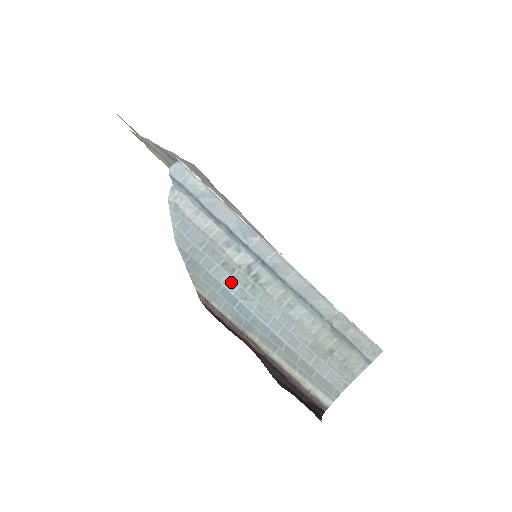
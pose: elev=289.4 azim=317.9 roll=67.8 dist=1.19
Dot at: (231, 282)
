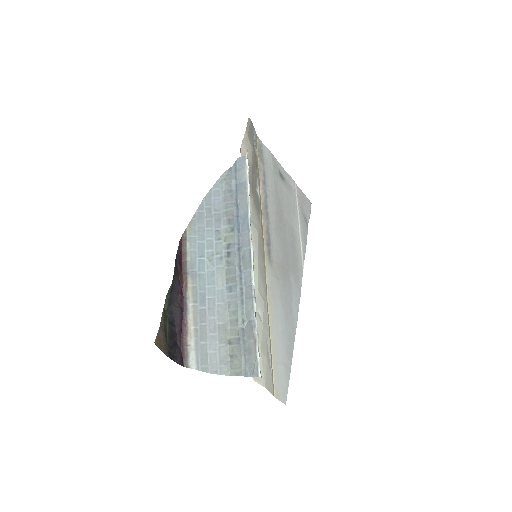
Dot at: (211, 244)
